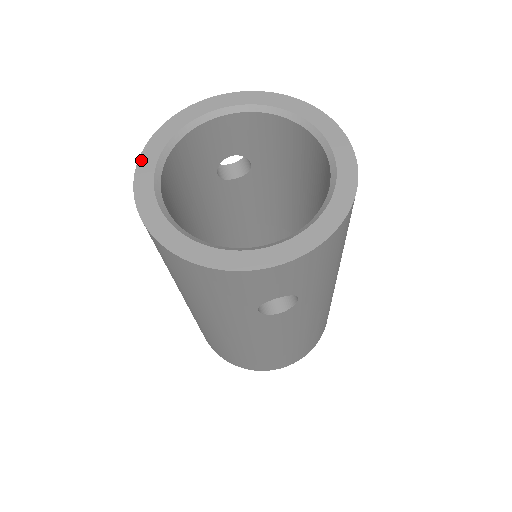
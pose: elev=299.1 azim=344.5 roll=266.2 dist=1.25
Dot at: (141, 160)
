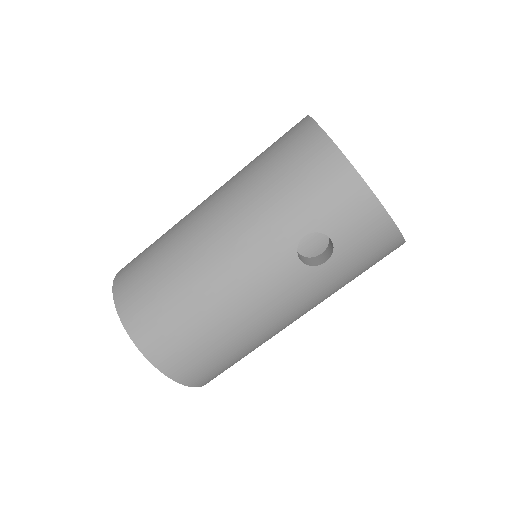
Dot at: occluded
